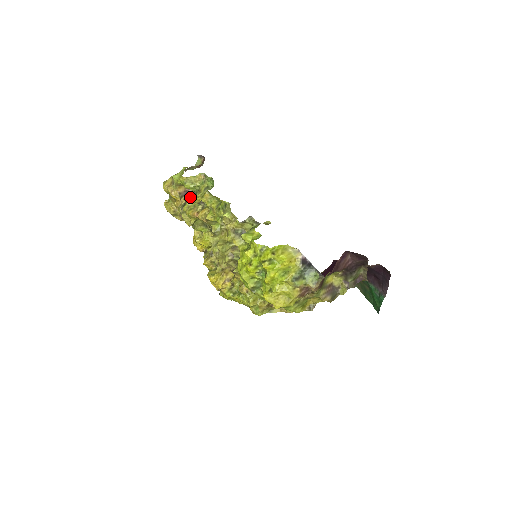
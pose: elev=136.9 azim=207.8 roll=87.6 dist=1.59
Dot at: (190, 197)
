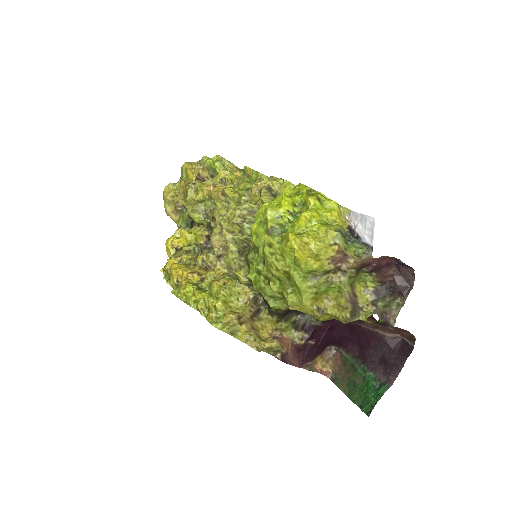
Dot at: (211, 178)
